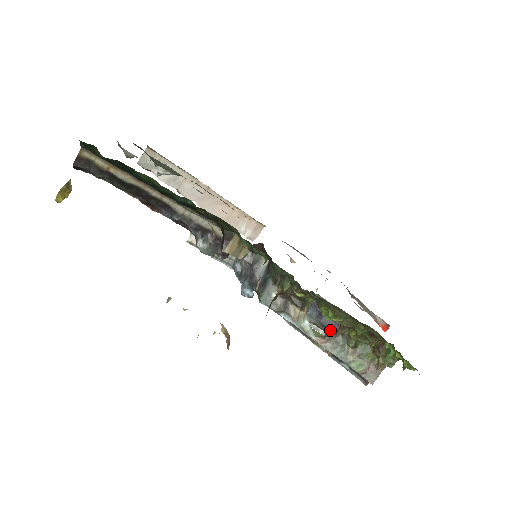
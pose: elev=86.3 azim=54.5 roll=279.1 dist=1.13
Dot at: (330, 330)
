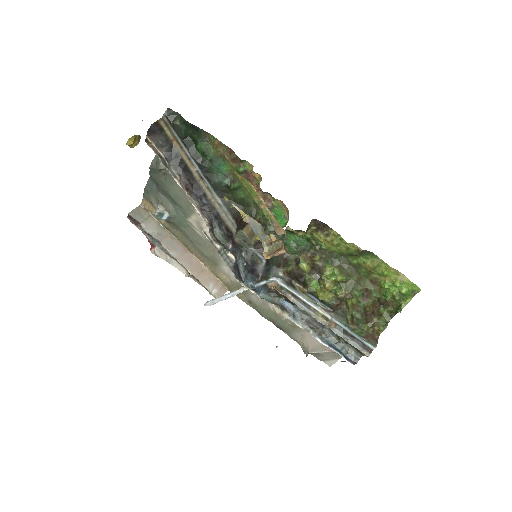
Dot at: occluded
